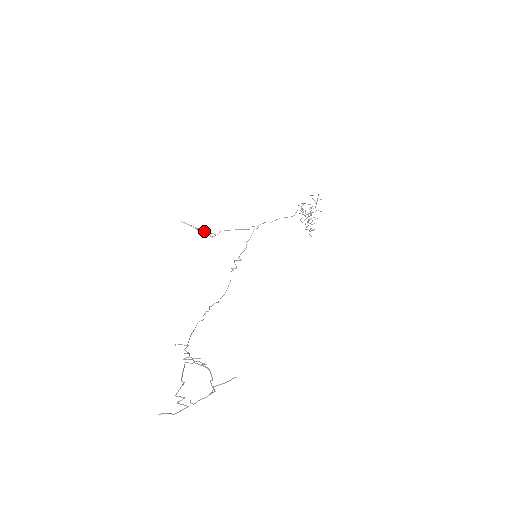
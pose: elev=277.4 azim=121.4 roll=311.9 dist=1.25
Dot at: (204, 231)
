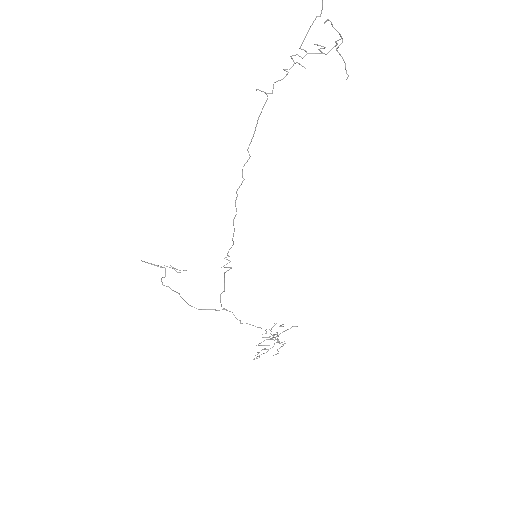
Dot at: (173, 268)
